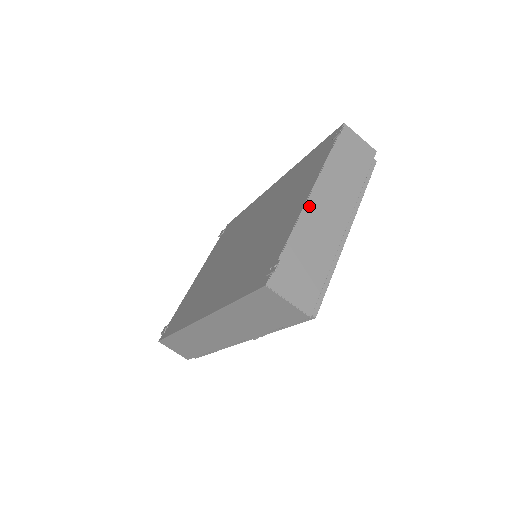
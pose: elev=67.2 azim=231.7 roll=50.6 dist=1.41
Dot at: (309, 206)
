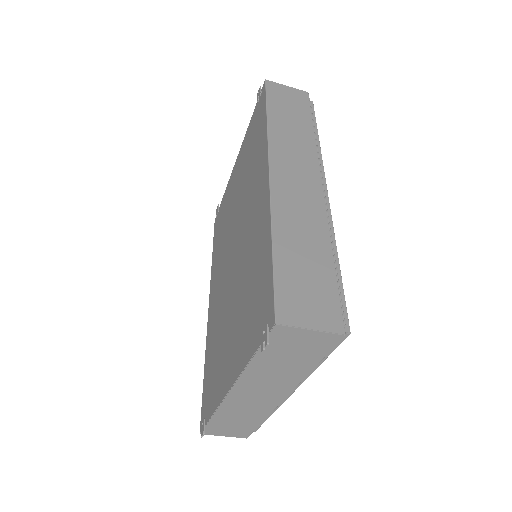
Dot at: (230, 398)
